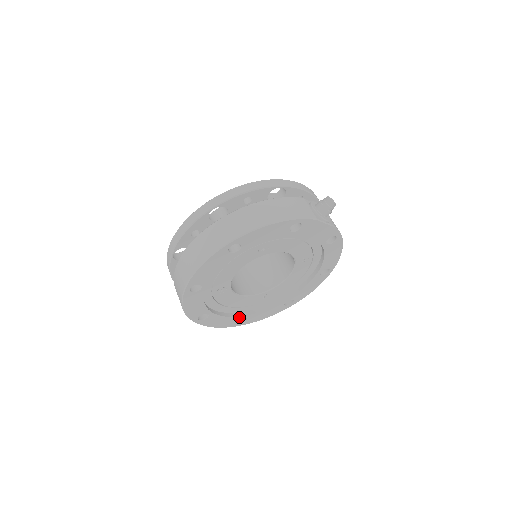
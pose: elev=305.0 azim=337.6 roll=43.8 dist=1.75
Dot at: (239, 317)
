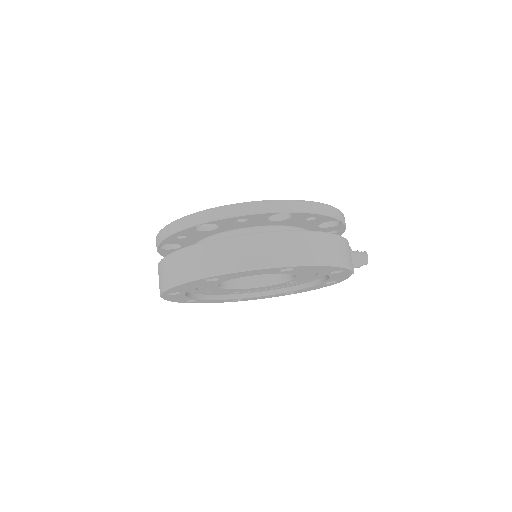
Dot at: (193, 299)
